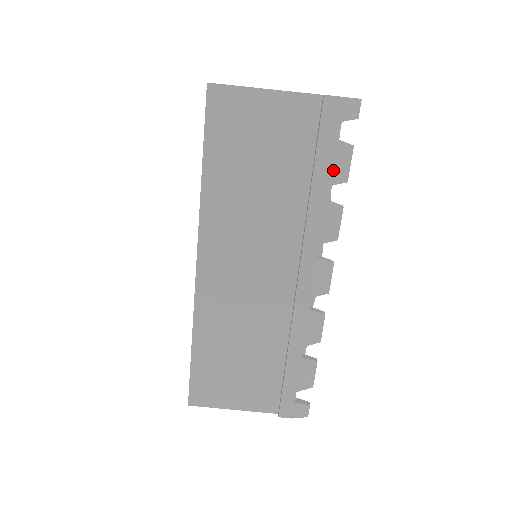
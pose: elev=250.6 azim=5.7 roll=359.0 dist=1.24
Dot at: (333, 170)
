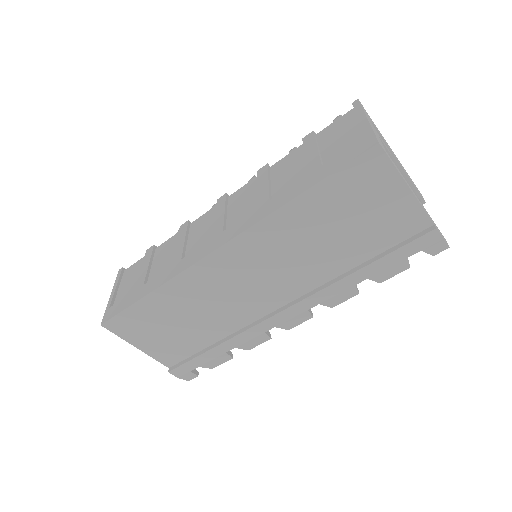
Dot at: (382, 272)
